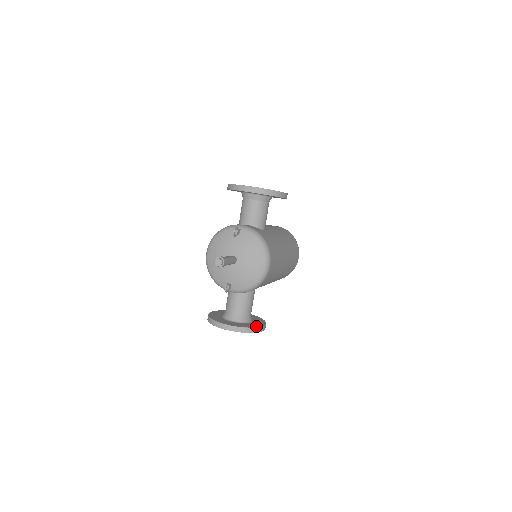
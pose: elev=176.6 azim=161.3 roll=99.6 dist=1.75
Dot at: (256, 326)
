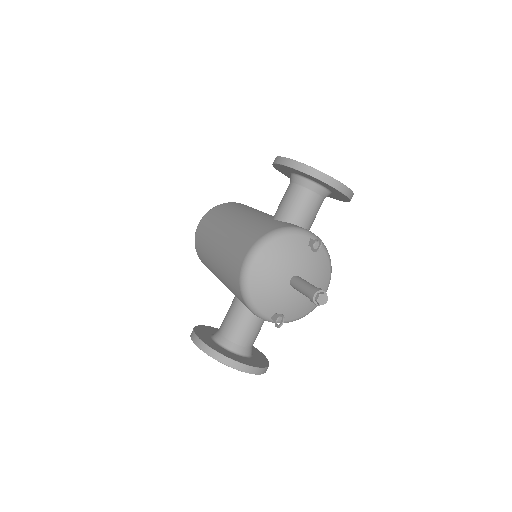
Dot at: (266, 361)
